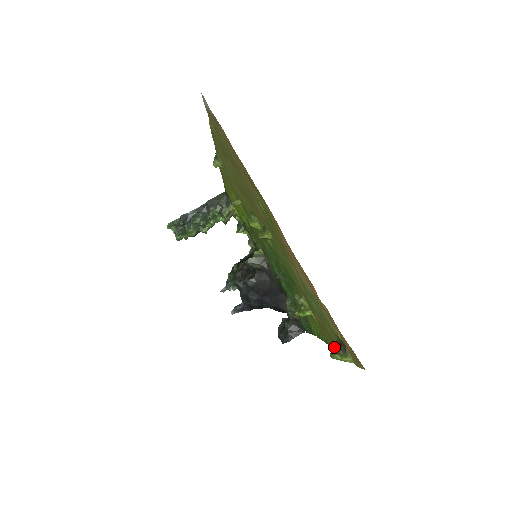
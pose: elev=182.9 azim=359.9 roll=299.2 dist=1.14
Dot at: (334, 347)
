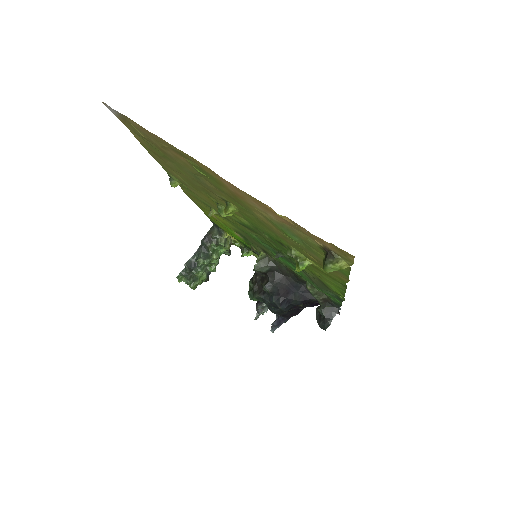
Dot at: (323, 260)
